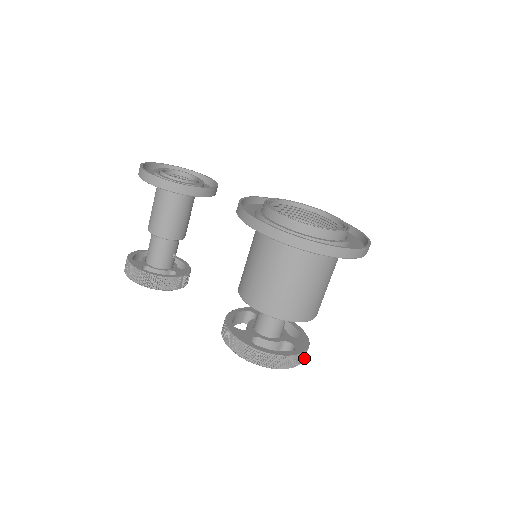
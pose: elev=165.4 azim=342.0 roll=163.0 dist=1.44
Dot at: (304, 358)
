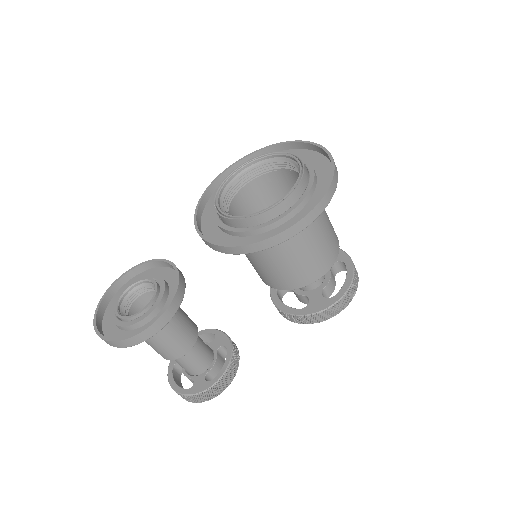
Dot at: occluded
